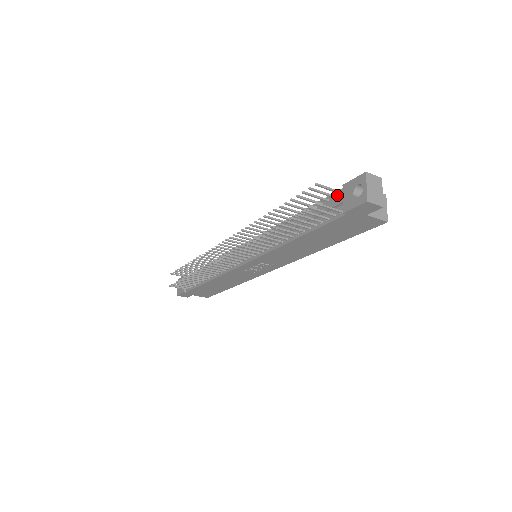
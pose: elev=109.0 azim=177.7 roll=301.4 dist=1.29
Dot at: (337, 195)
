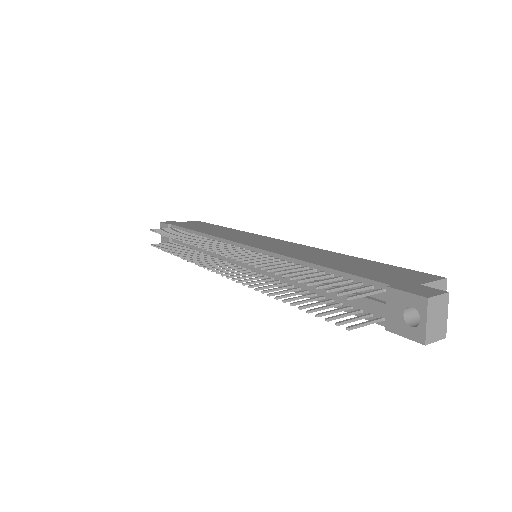
Dot at: (376, 288)
